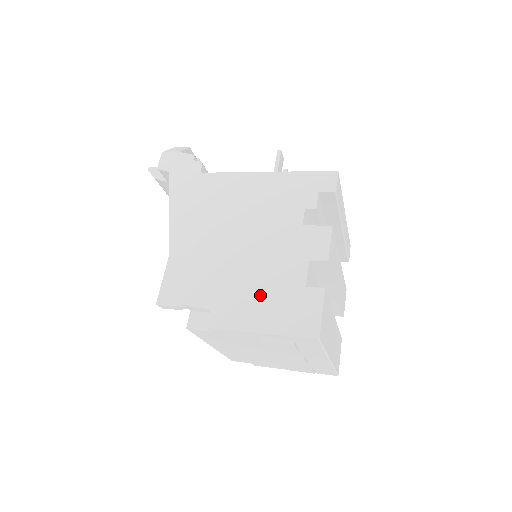
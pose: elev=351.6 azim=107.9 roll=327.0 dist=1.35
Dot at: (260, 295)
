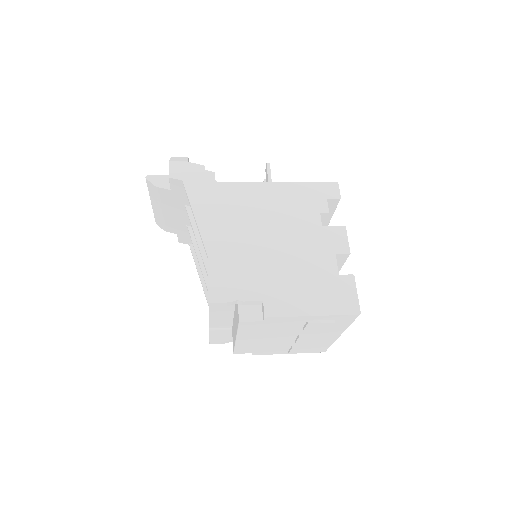
Dot at: (304, 285)
